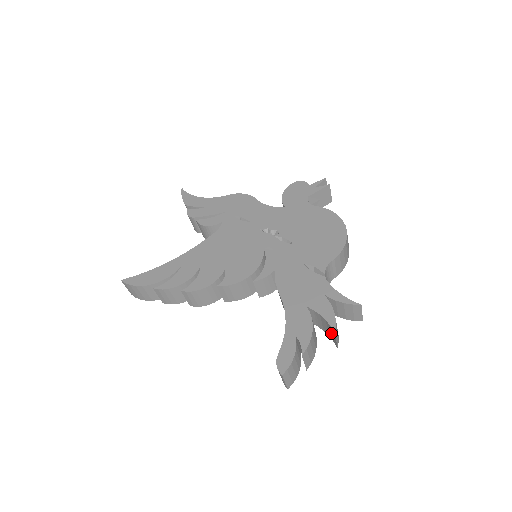
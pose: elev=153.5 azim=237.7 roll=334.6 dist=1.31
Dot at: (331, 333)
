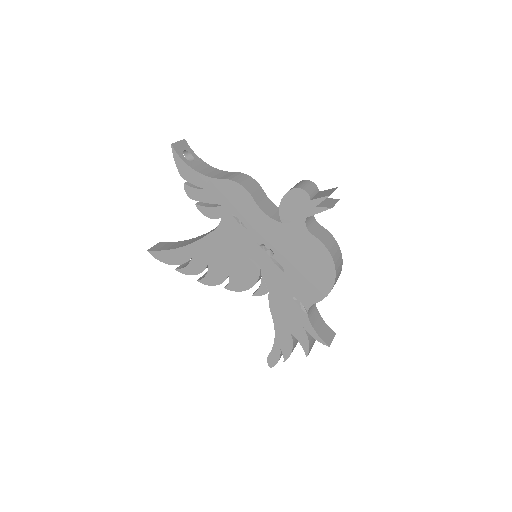
Dot at: occluded
